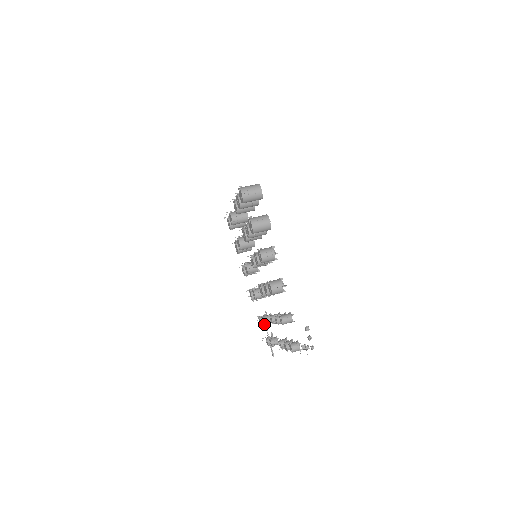
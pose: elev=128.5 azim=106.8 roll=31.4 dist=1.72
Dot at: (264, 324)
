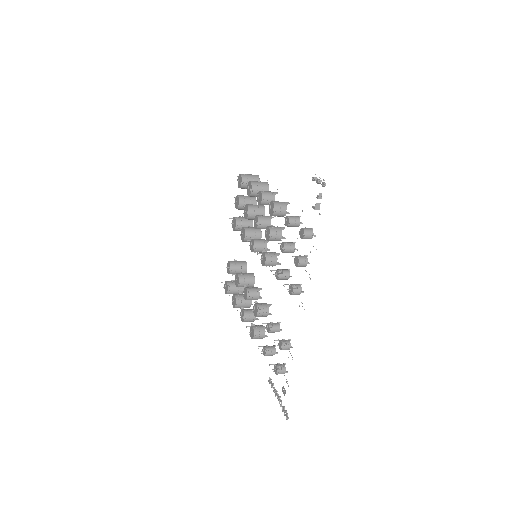
Dot at: (270, 327)
